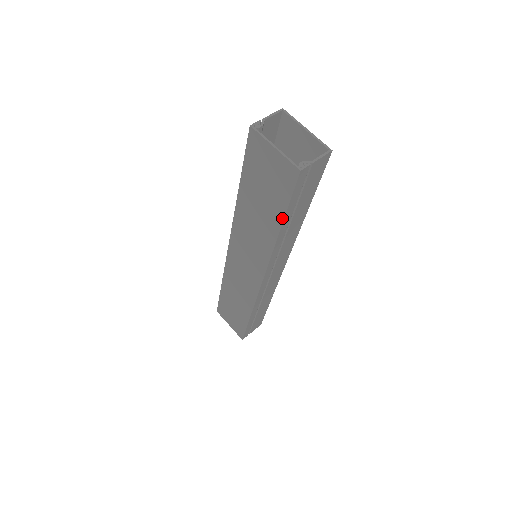
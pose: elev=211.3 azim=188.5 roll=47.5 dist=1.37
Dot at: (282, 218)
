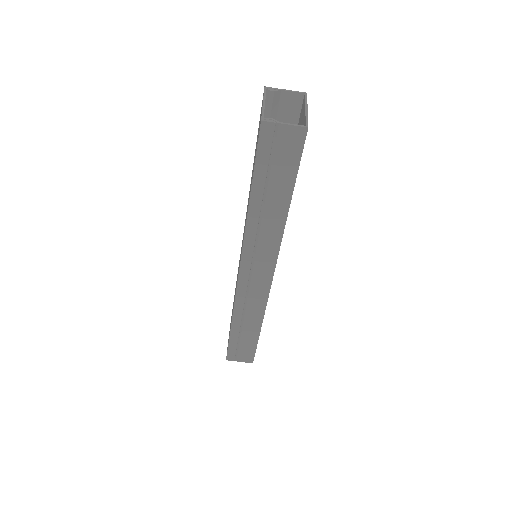
Dot at: (252, 184)
